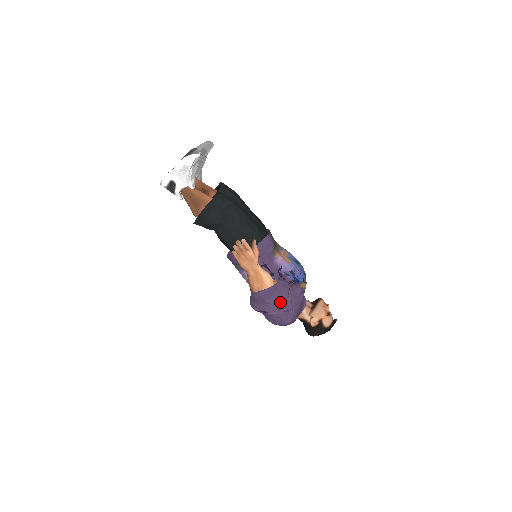
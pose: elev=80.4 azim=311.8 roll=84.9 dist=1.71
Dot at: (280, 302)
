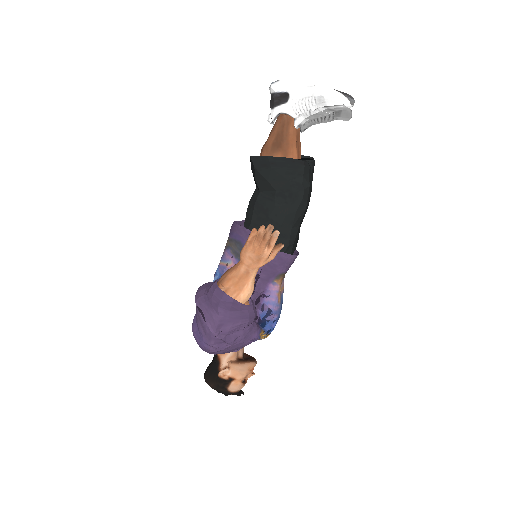
Dot at: (228, 325)
